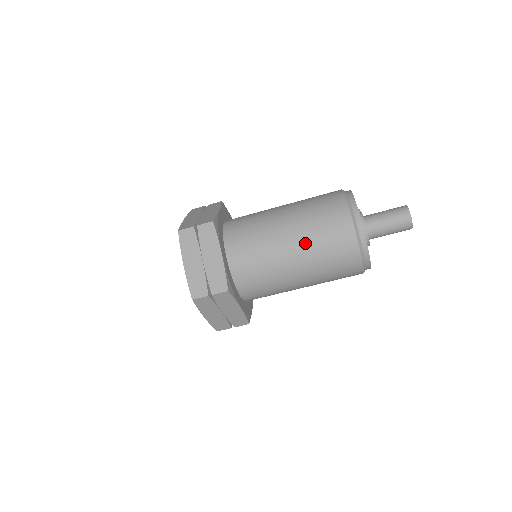
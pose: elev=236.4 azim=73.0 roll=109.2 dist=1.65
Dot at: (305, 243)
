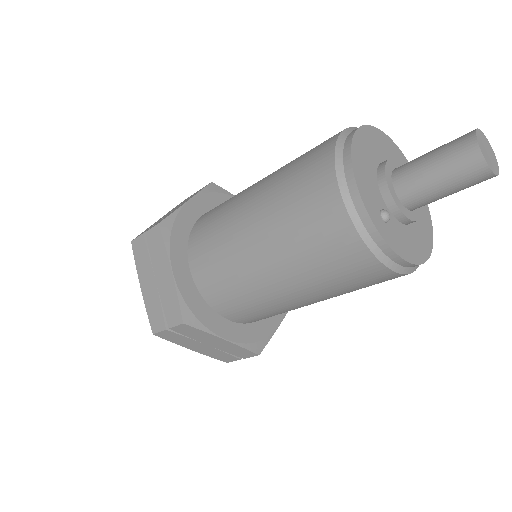
Dot at: (321, 294)
